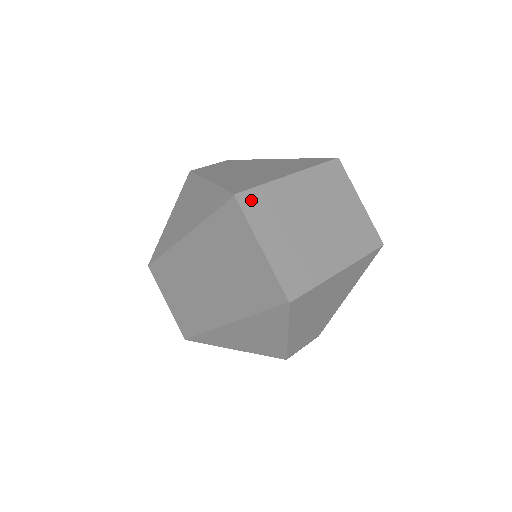
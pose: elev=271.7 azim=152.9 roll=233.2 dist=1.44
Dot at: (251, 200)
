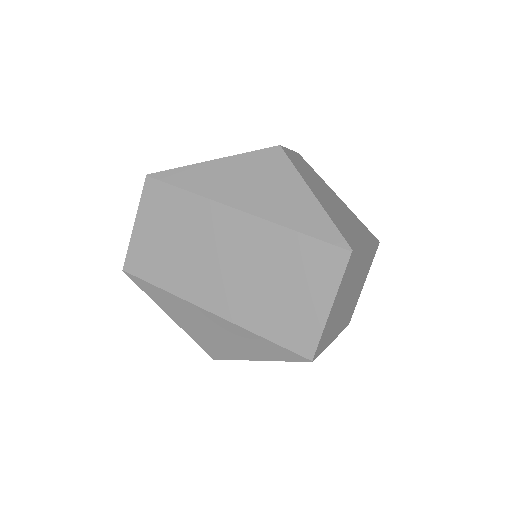
Dot at: (352, 260)
